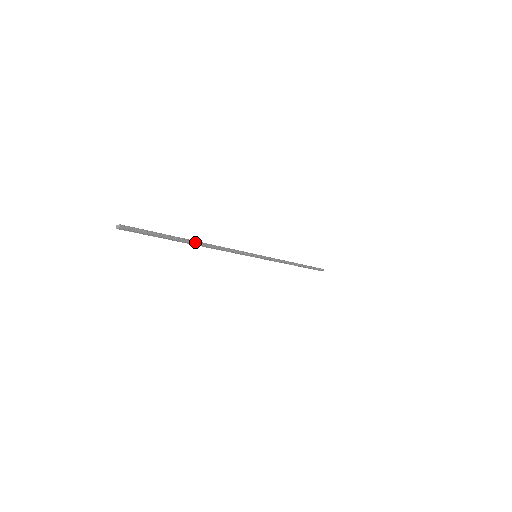
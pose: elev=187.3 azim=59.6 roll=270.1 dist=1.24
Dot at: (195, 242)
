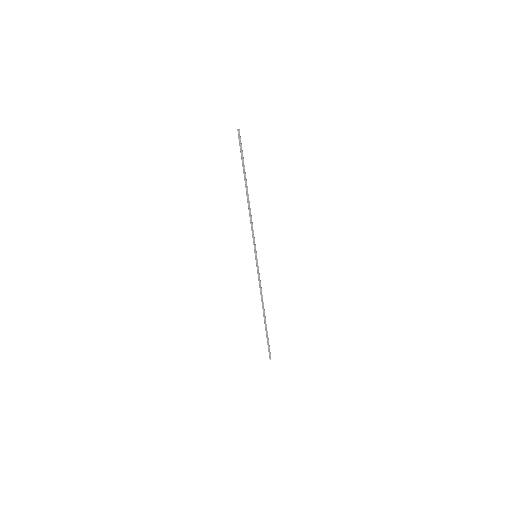
Dot at: occluded
